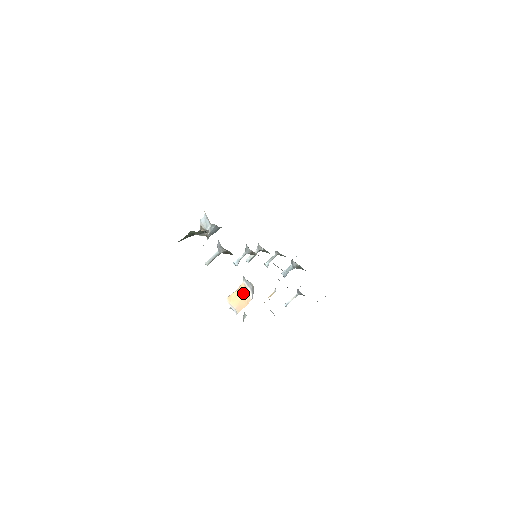
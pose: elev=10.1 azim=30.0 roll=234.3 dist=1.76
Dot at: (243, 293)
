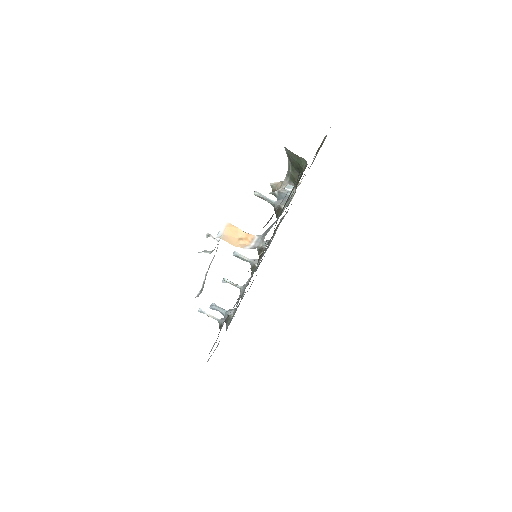
Dot at: (245, 238)
